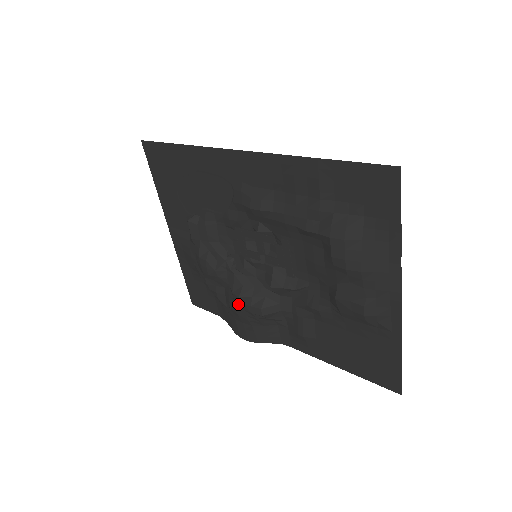
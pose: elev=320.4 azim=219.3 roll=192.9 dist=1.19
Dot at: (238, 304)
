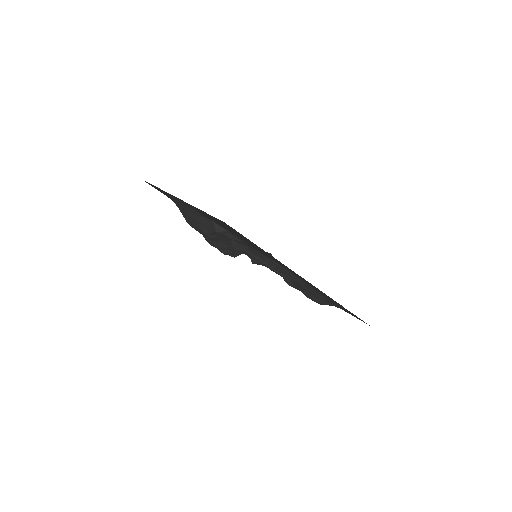
Dot at: occluded
